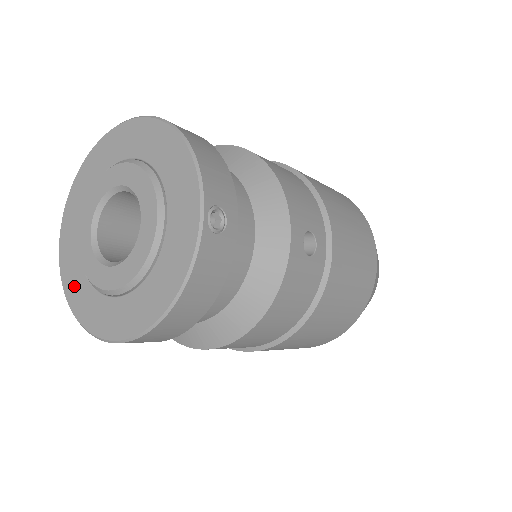
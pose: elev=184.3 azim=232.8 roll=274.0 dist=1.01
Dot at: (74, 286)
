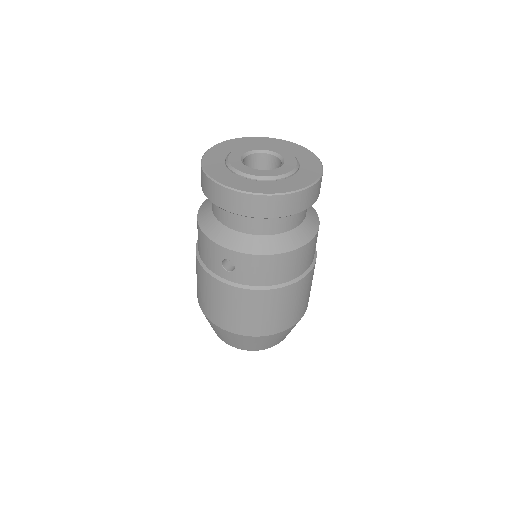
Dot at: (224, 177)
